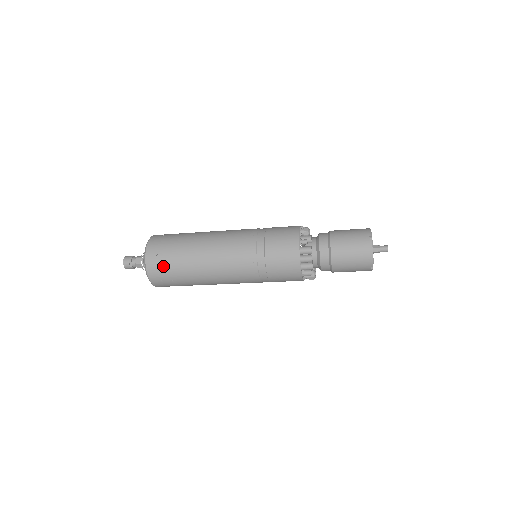
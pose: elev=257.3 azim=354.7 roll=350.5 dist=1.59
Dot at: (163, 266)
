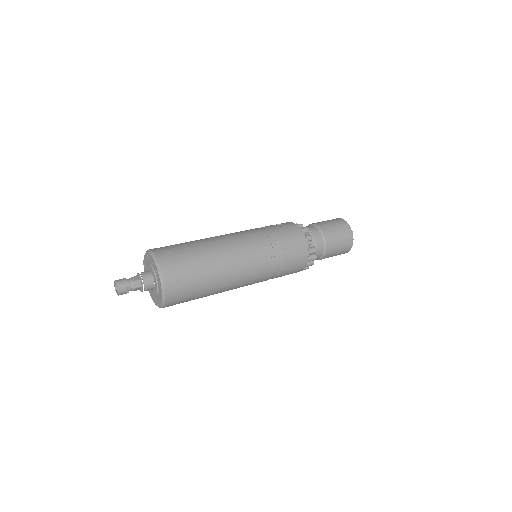
Dot at: (185, 291)
